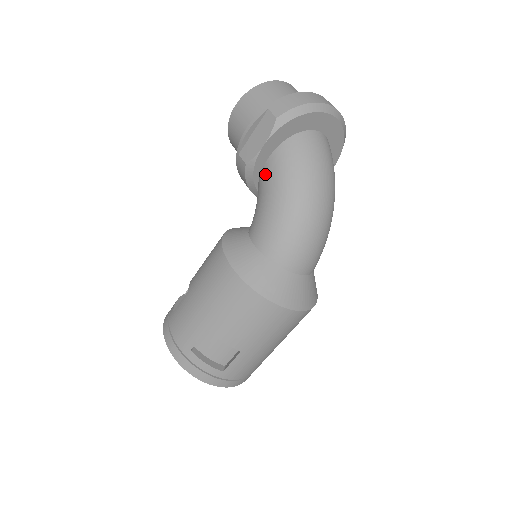
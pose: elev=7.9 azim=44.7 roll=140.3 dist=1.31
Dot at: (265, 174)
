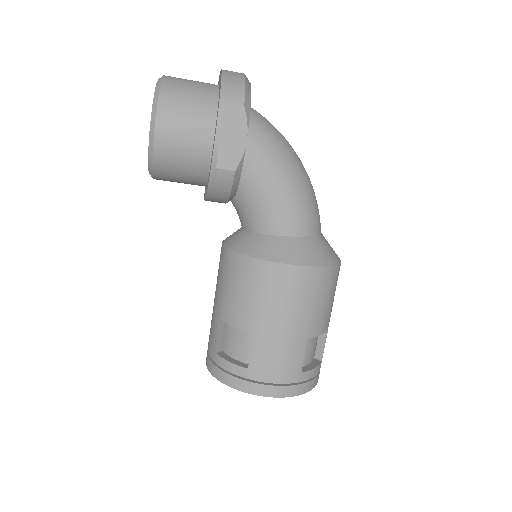
Dot at: (251, 169)
